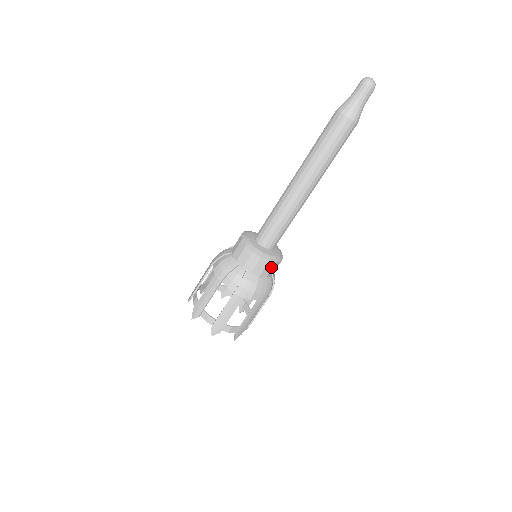
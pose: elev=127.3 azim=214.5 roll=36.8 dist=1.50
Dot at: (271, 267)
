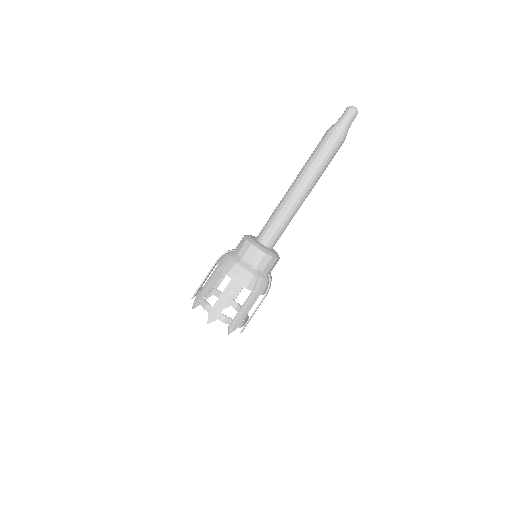
Dot at: (275, 264)
